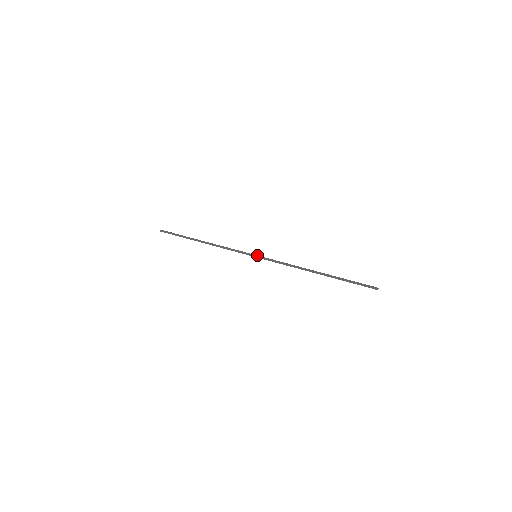
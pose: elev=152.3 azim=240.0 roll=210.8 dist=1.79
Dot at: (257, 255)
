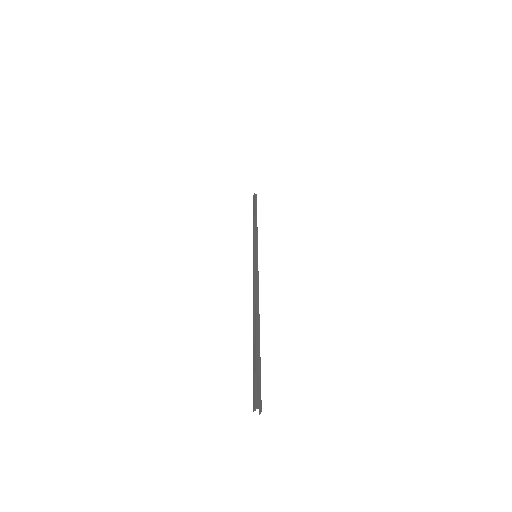
Dot at: (255, 254)
